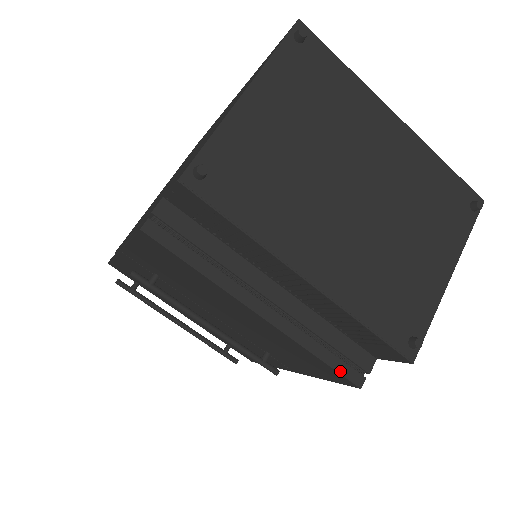
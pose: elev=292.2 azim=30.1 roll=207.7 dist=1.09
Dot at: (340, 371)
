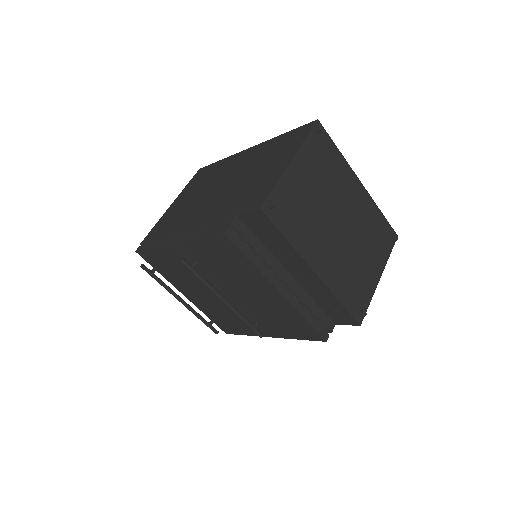
Dot at: (317, 330)
